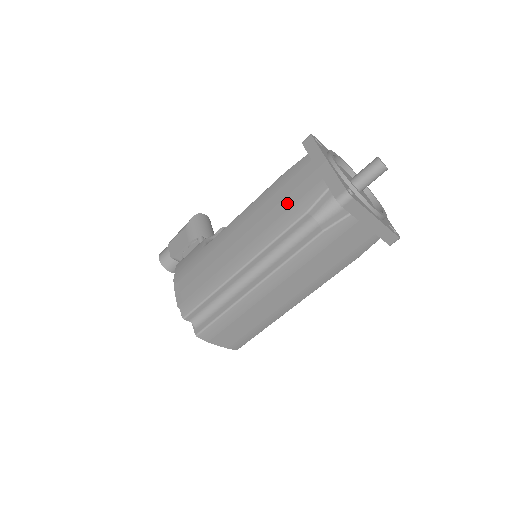
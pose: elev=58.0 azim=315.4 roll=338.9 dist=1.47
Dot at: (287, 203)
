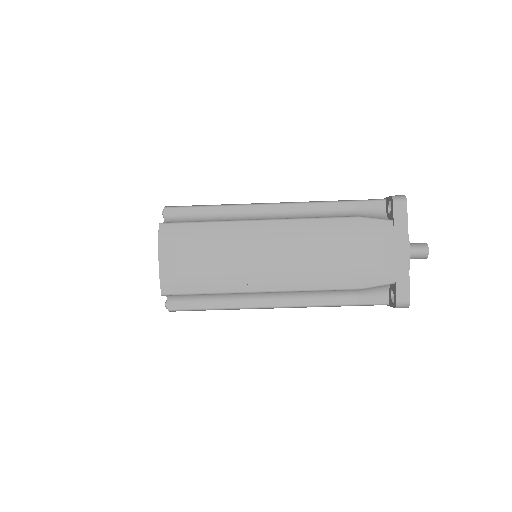
Dot at: occluded
